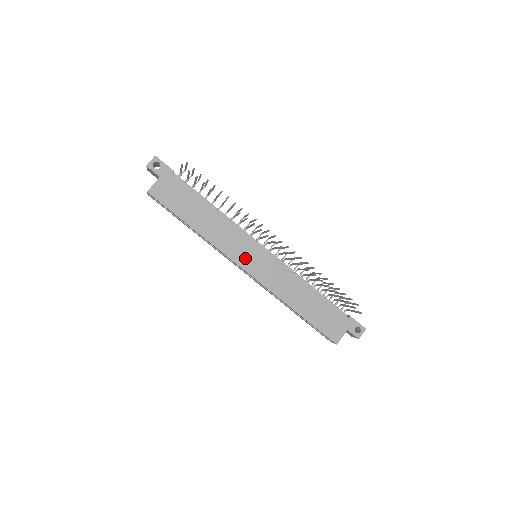
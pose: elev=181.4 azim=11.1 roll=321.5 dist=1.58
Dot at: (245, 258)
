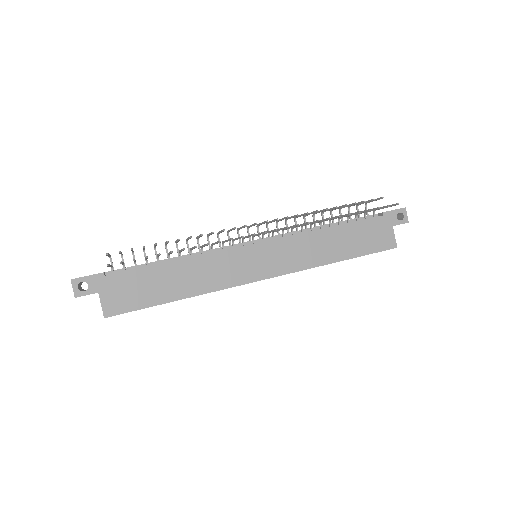
Dot at: (251, 270)
